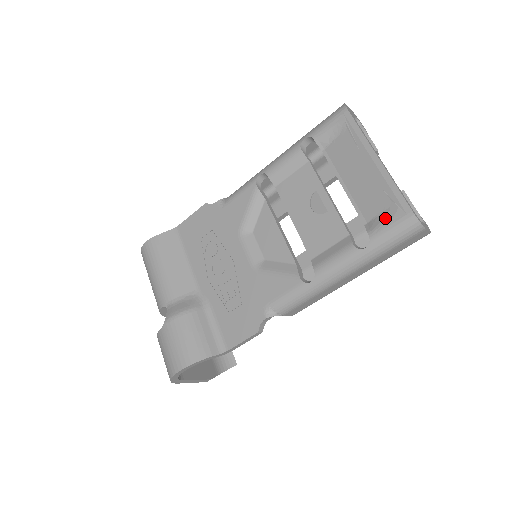
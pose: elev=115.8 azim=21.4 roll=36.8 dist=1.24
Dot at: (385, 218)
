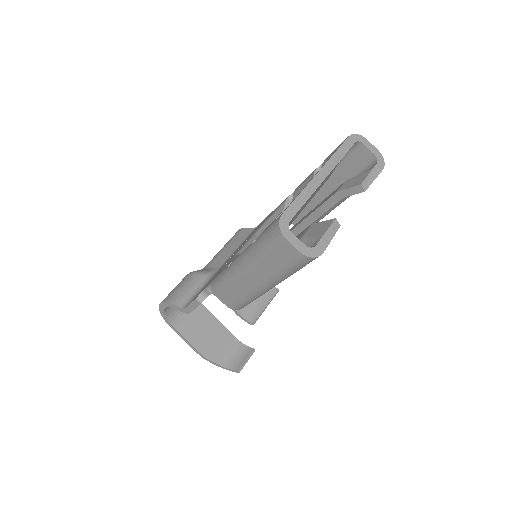
Dot at: occluded
